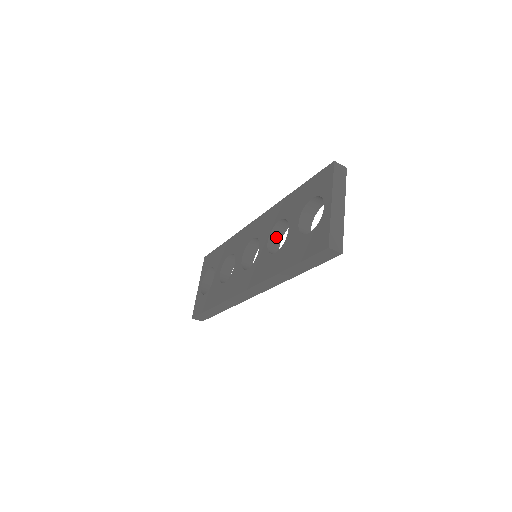
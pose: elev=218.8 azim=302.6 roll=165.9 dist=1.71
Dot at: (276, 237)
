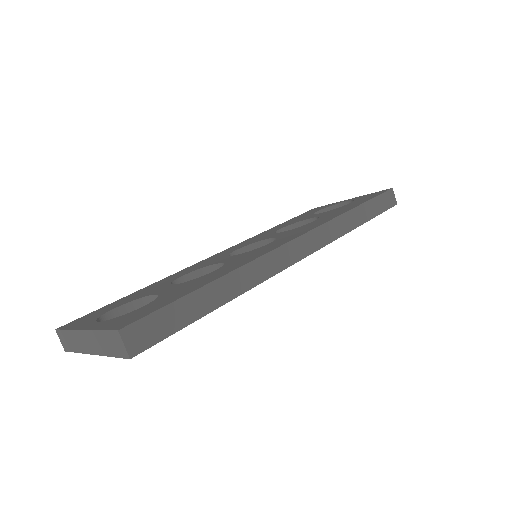
Dot at: occluded
